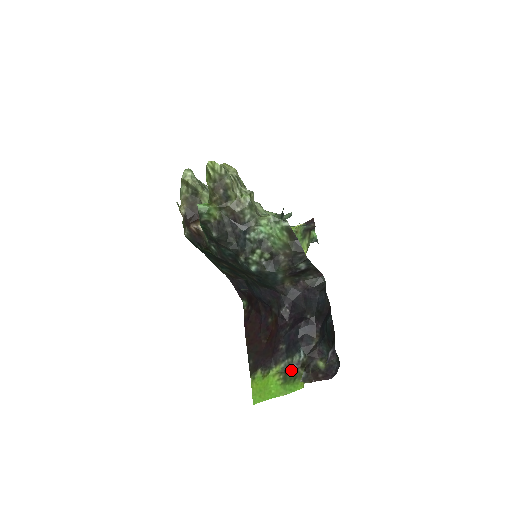
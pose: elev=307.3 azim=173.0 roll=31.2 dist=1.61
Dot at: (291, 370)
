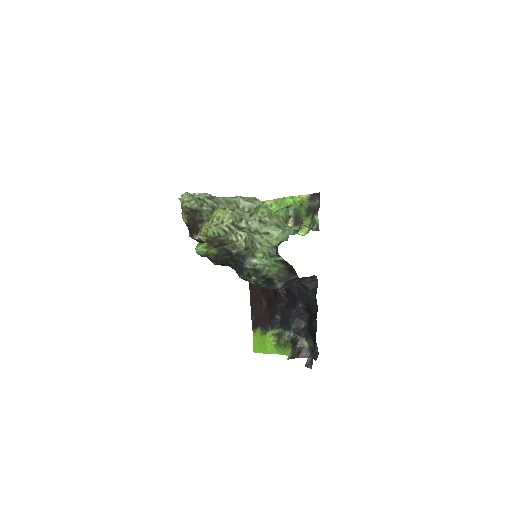
Dot at: (283, 338)
